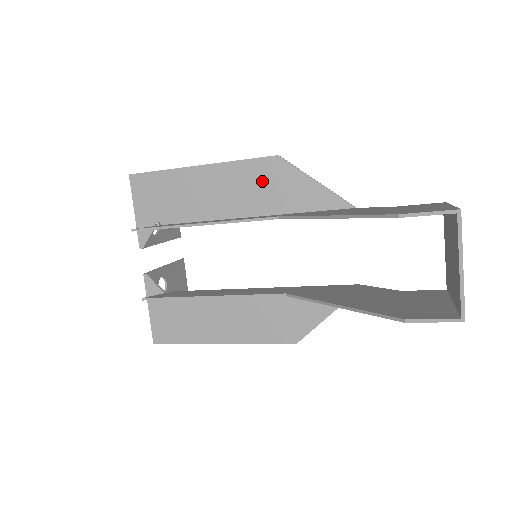
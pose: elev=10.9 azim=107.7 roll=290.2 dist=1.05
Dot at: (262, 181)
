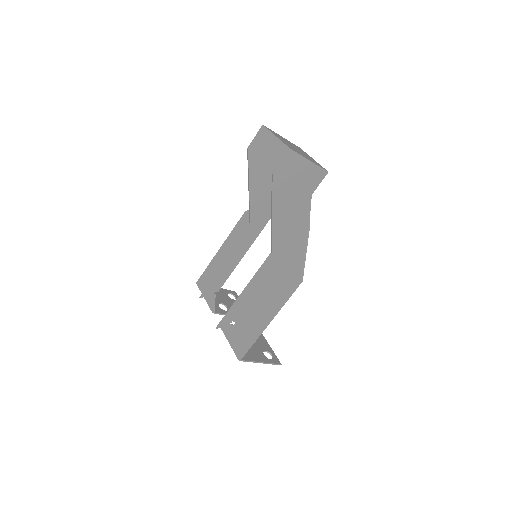
Dot at: (245, 227)
